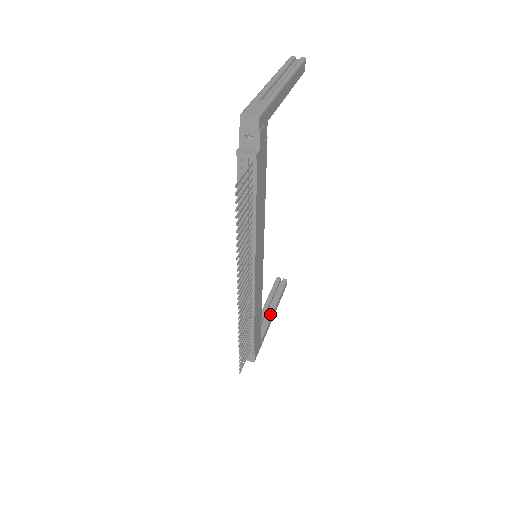
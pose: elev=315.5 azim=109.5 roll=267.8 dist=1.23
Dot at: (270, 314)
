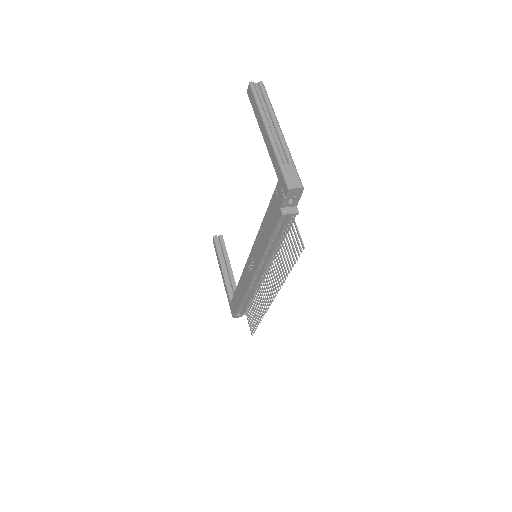
Dot at: (231, 273)
